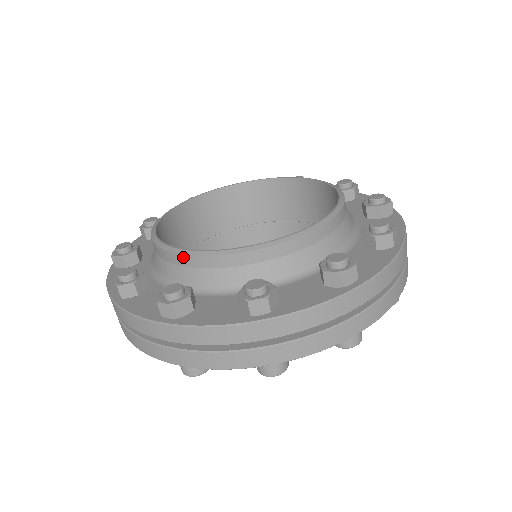
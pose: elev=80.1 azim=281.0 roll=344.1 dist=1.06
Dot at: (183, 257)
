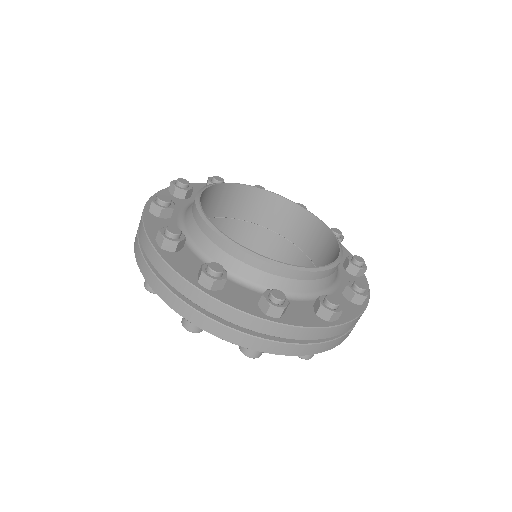
Dot at: (226, 243)
